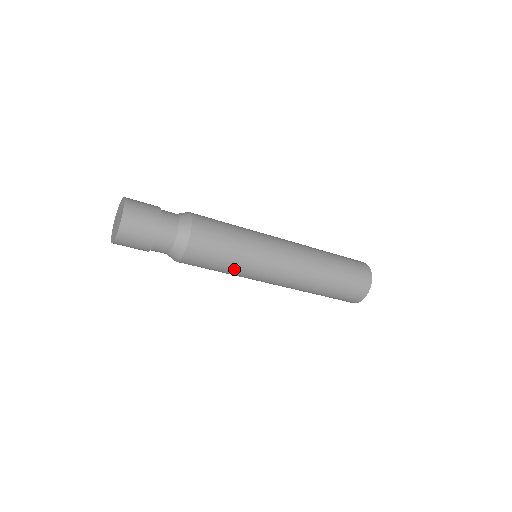
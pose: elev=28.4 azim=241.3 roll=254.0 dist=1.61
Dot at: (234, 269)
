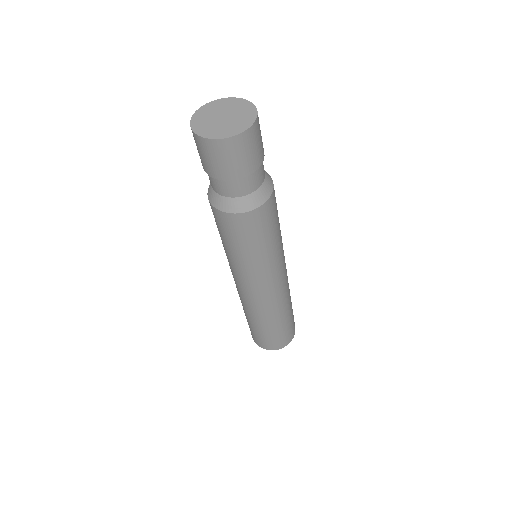
Dot at: (270, 252)
